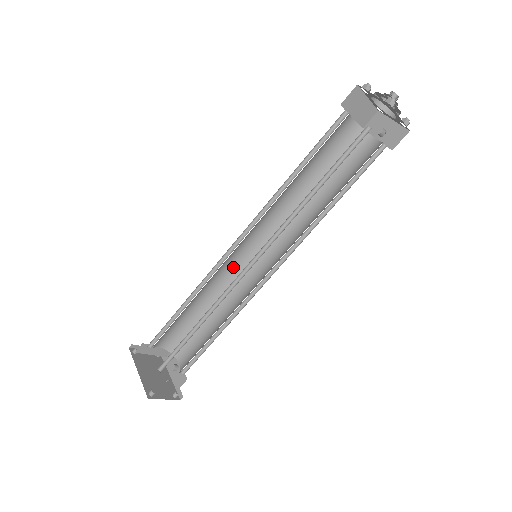
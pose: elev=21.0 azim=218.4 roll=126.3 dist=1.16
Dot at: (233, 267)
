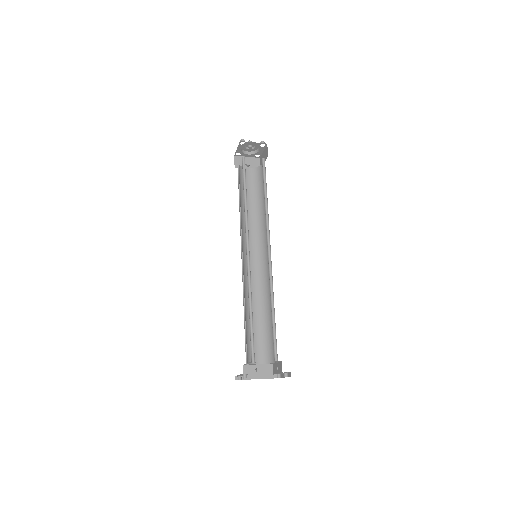
Dot at: occluded
